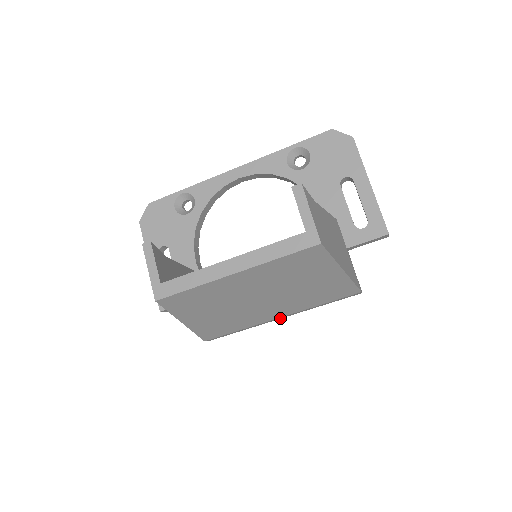
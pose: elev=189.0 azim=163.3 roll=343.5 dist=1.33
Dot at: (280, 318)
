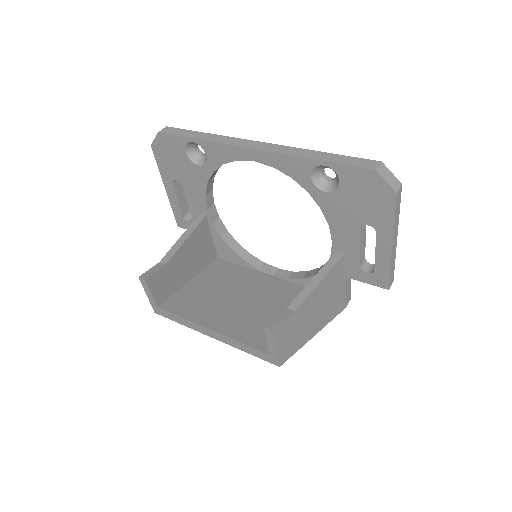
Dot at: occluded
